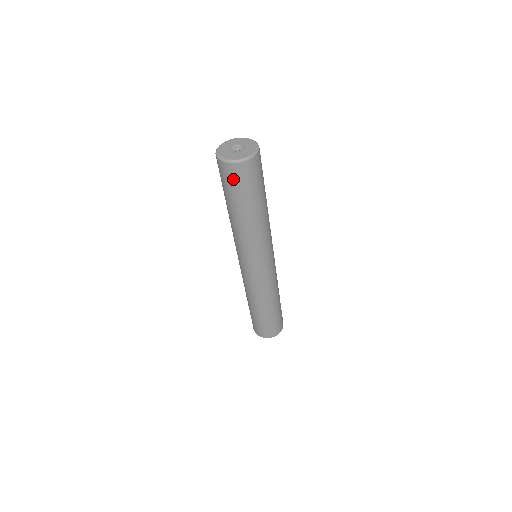
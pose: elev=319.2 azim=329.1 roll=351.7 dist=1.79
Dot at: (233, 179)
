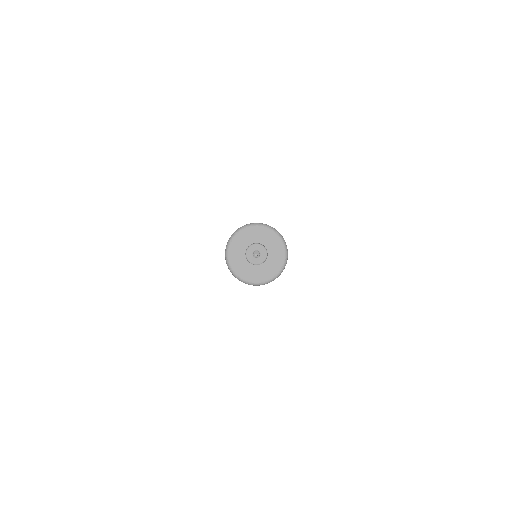
Dot at: occluded
